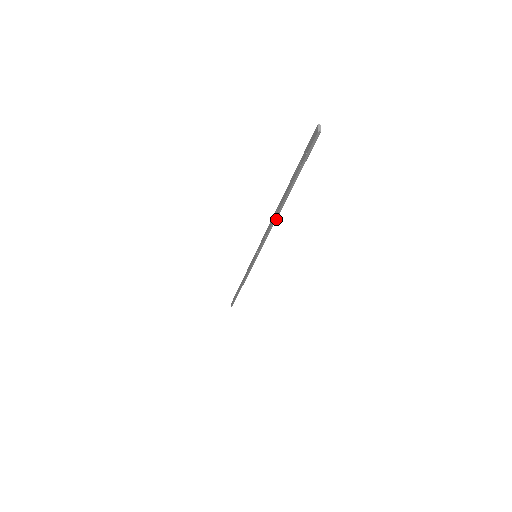
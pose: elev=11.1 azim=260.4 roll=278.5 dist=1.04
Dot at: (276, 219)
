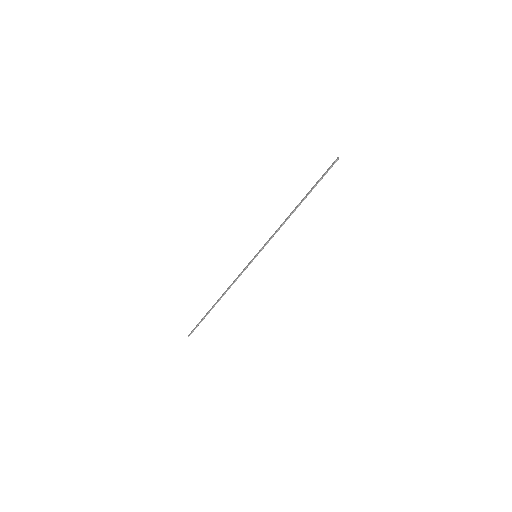
Dot at: occluded
